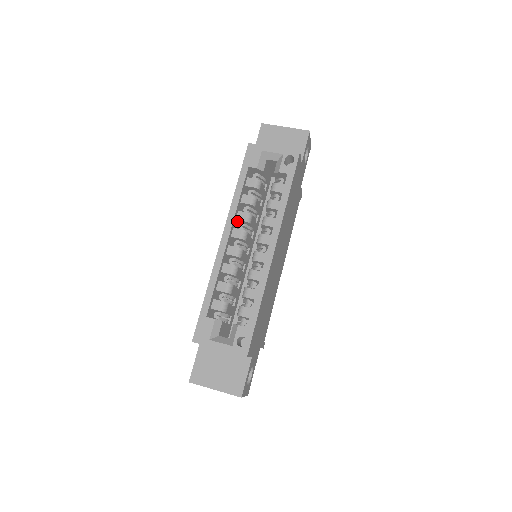
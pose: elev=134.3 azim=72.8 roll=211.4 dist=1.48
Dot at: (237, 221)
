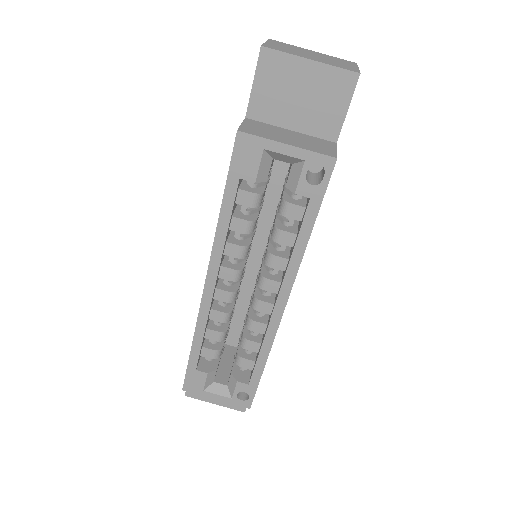
Dot at: occluded
